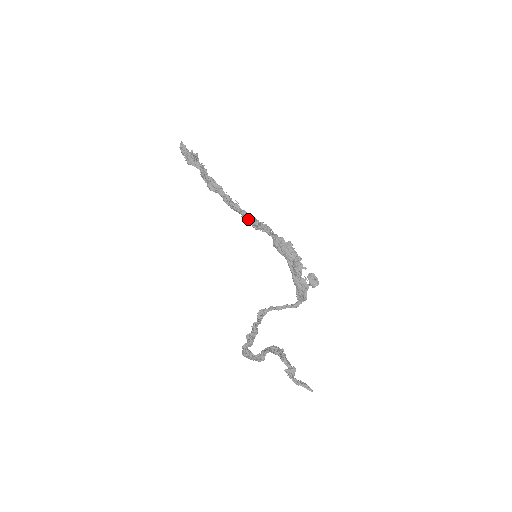
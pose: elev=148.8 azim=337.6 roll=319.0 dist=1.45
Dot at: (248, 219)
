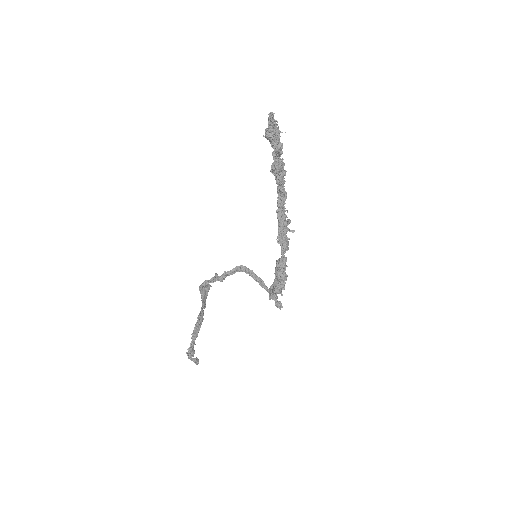
Dot at: occluded
